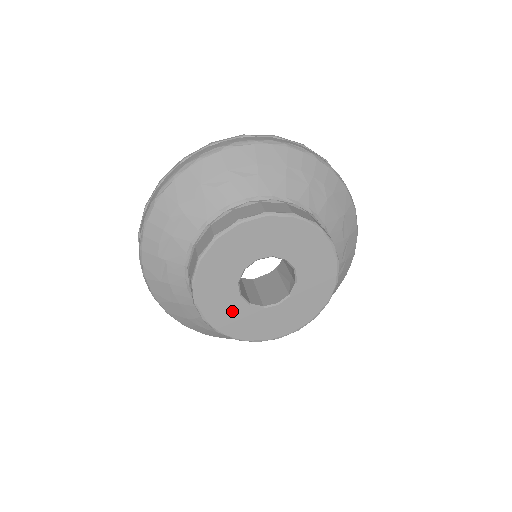
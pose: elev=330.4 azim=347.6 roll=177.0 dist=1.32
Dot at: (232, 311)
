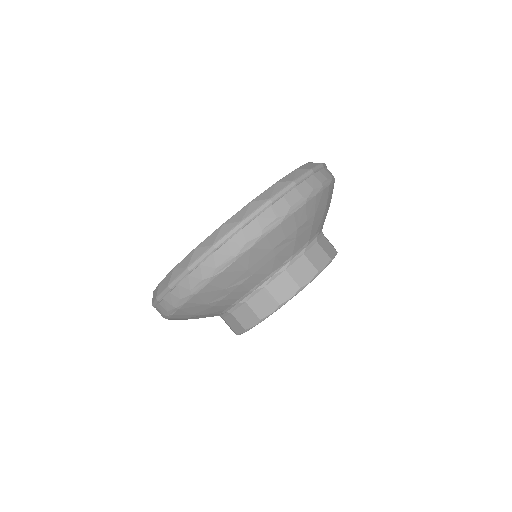
Dot at: occluded
